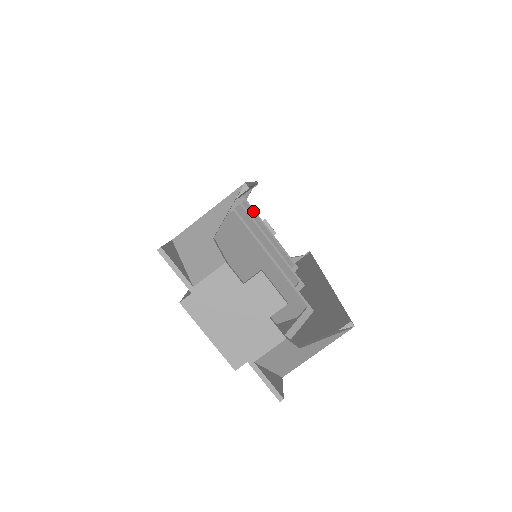
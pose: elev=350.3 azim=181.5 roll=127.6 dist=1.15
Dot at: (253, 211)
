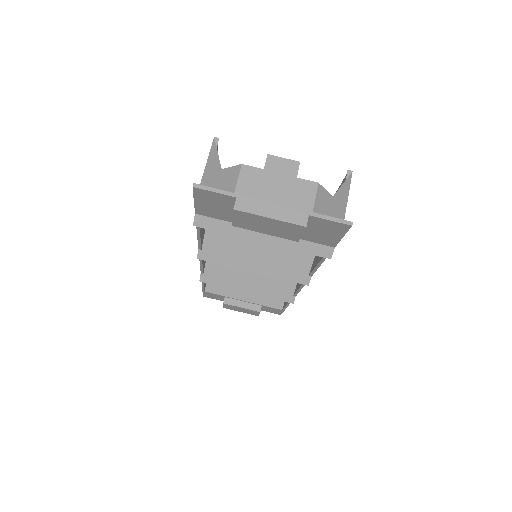
Dot at: occluded
